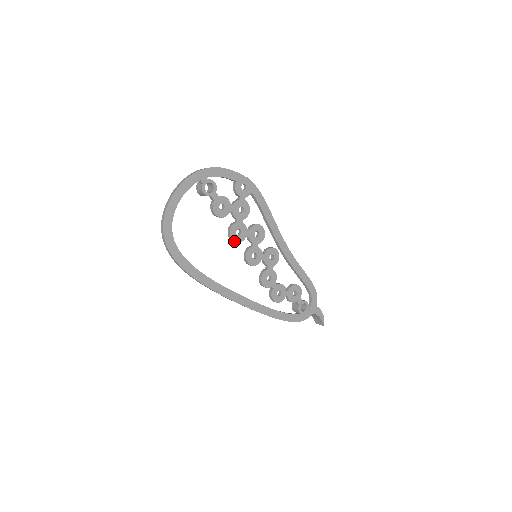
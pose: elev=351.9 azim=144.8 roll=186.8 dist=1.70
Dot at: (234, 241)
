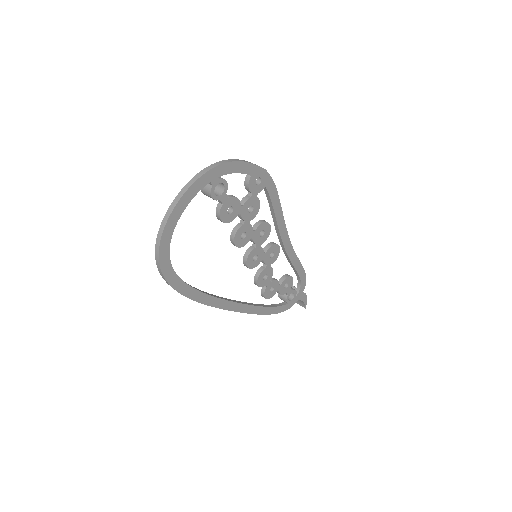
Dot at: occluded
